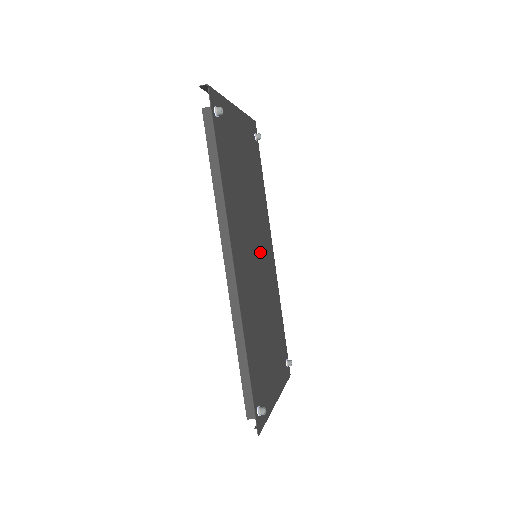
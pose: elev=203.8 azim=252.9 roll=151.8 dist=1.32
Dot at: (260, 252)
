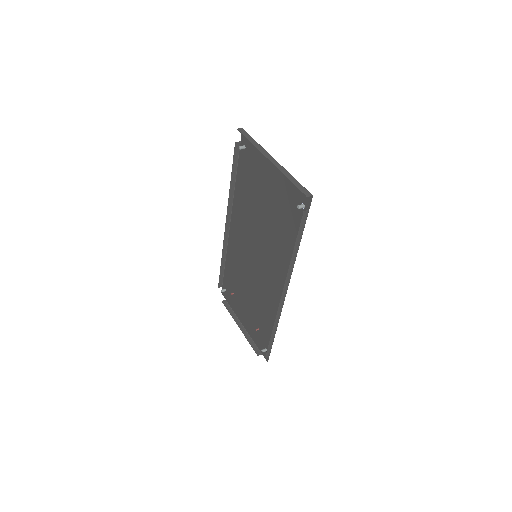
Dot at: (251, 247)
